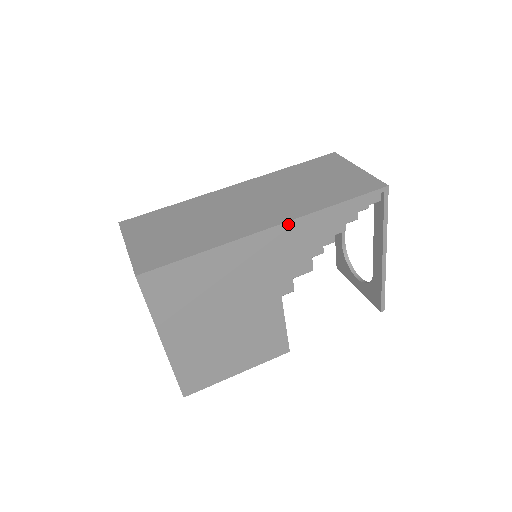
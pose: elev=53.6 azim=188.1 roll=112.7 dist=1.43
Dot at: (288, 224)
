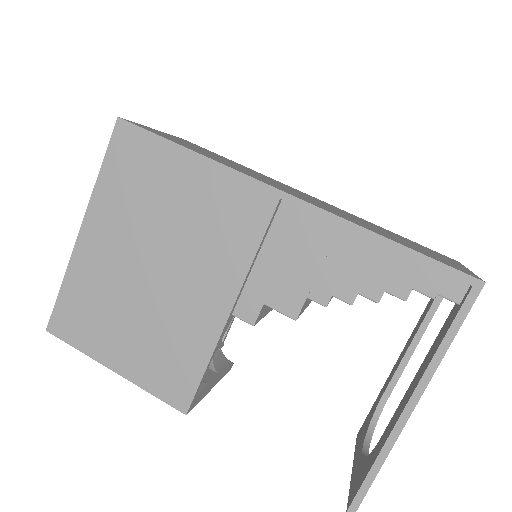
Dot at: (306, 207)
